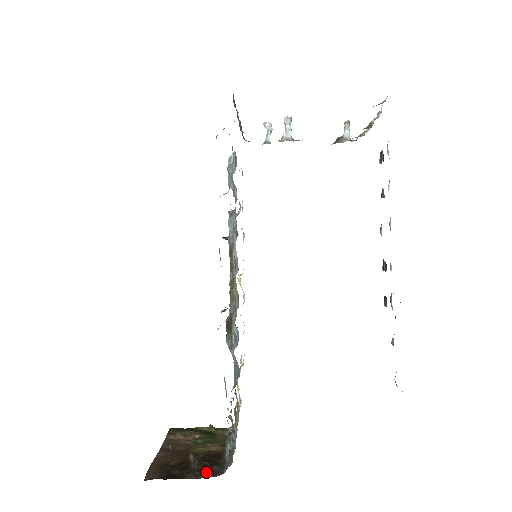
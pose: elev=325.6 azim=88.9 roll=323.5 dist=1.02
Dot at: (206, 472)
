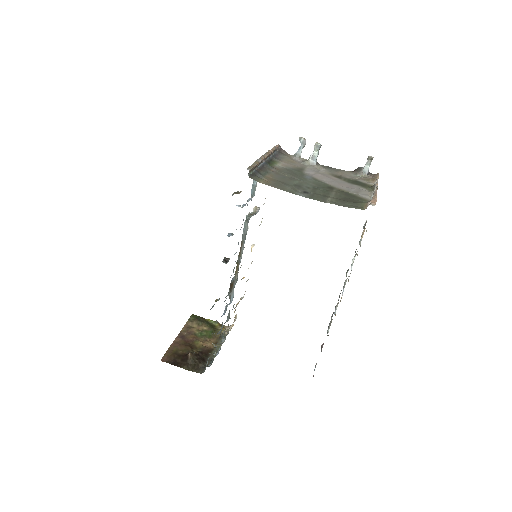
Dot at: (194, 367)
